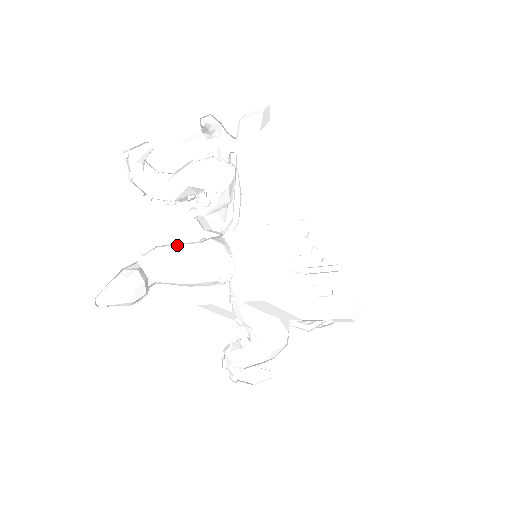
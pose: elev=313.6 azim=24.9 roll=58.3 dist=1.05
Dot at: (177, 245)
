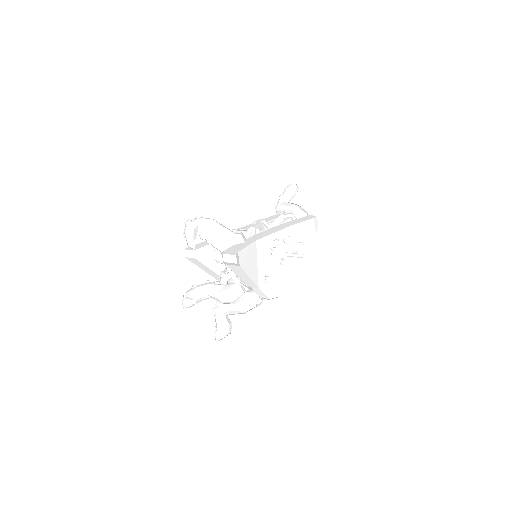
Dot at: (230, 305)
